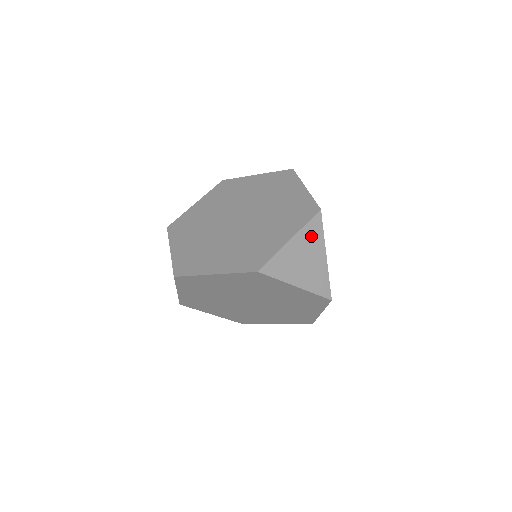
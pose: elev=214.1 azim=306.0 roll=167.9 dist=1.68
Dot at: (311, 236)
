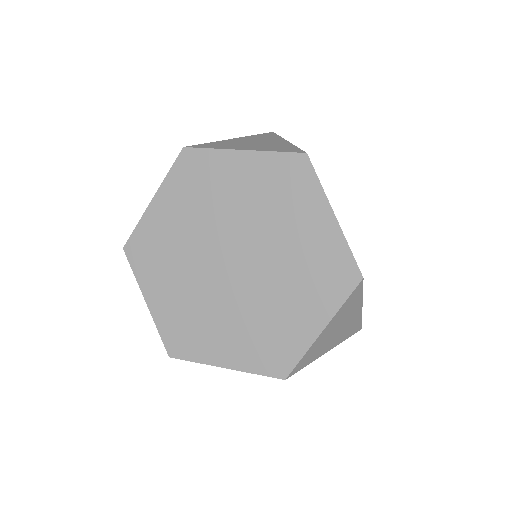
Dot at: (347, 308)
